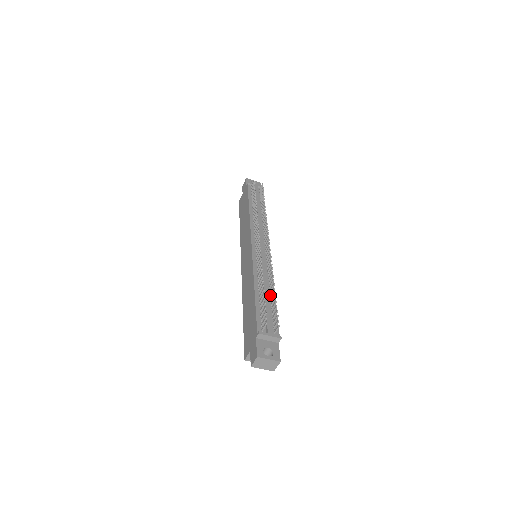
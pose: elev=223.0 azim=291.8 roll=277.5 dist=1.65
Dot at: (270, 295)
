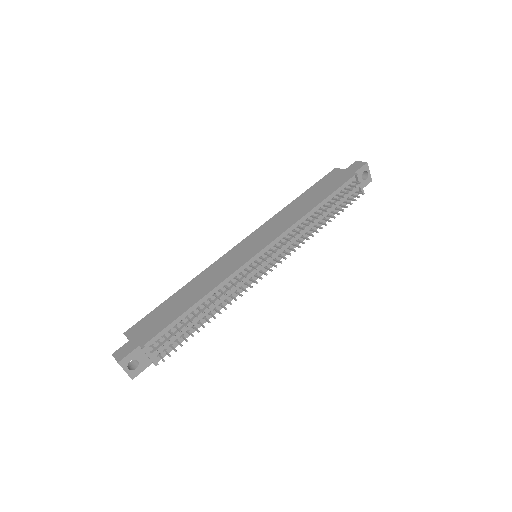
Dot at: (204, 318)
